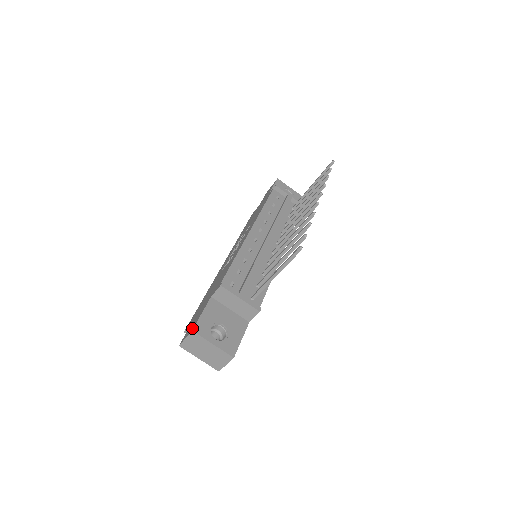
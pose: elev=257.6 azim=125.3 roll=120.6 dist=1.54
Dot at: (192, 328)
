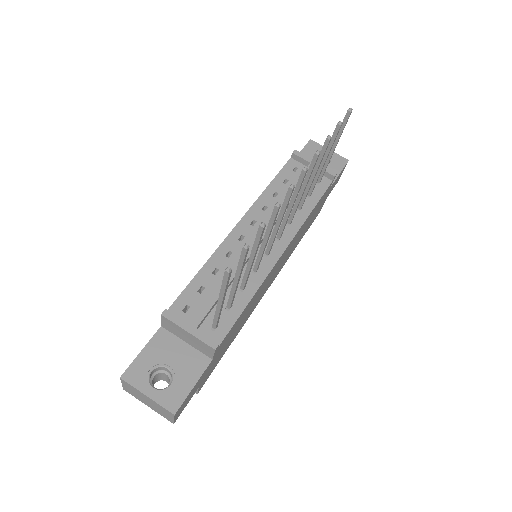
Dot at: (125, 372)
